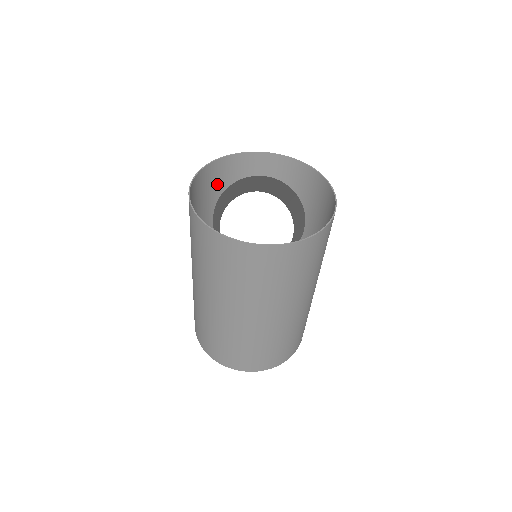
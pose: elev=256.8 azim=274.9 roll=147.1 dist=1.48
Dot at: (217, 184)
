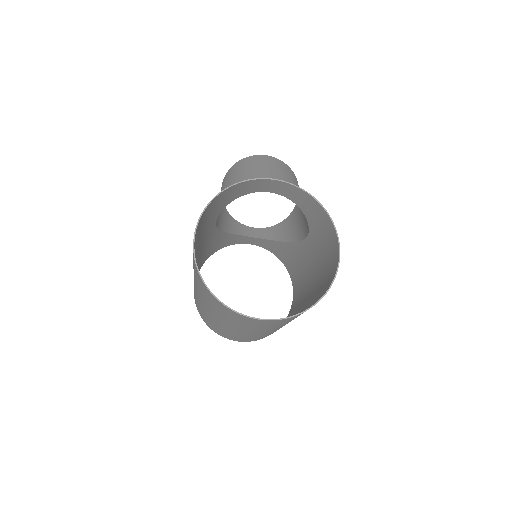
Dot at: (222, 203)
